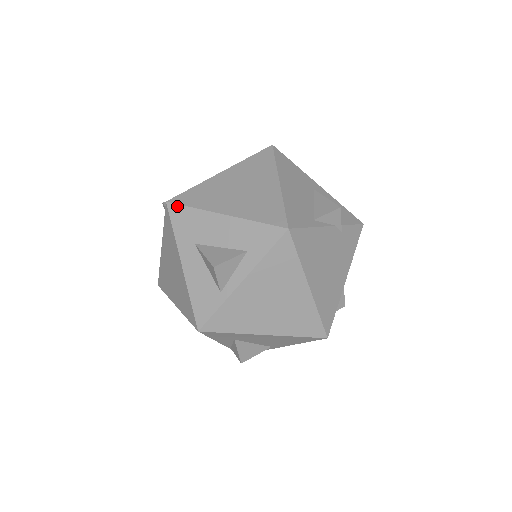
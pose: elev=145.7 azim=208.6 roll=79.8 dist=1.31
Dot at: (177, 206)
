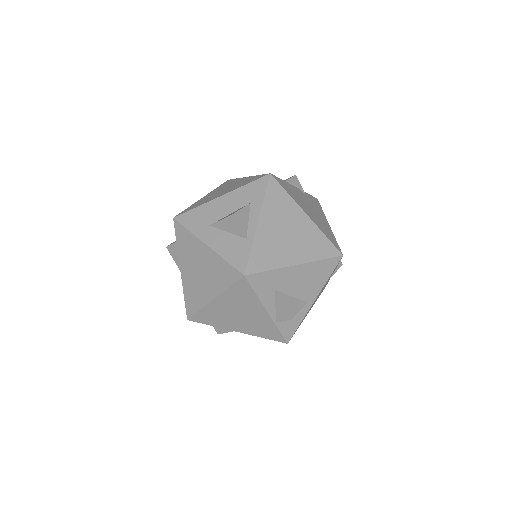
Dot at: (183, 214)
